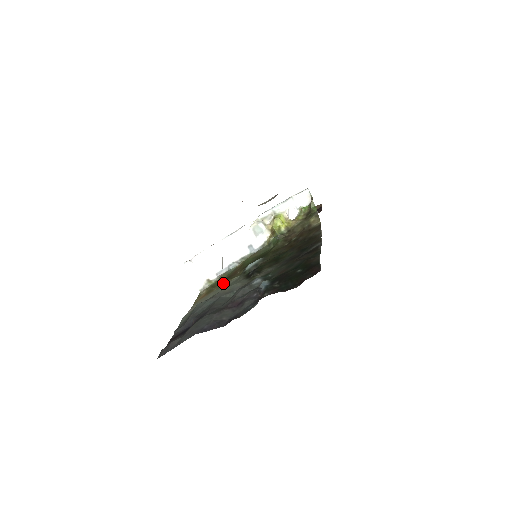
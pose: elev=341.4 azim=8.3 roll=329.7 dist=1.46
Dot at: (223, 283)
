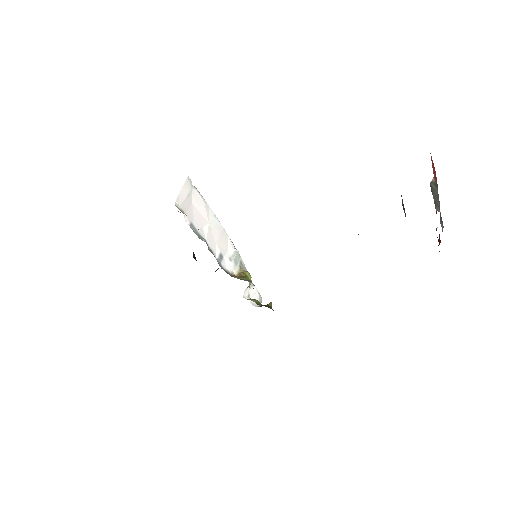
Dot at: occluded
